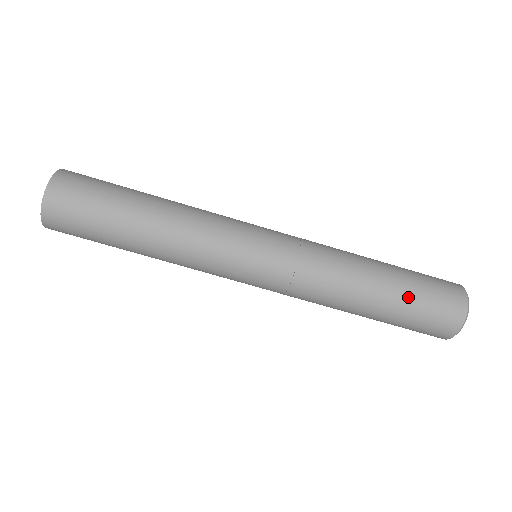
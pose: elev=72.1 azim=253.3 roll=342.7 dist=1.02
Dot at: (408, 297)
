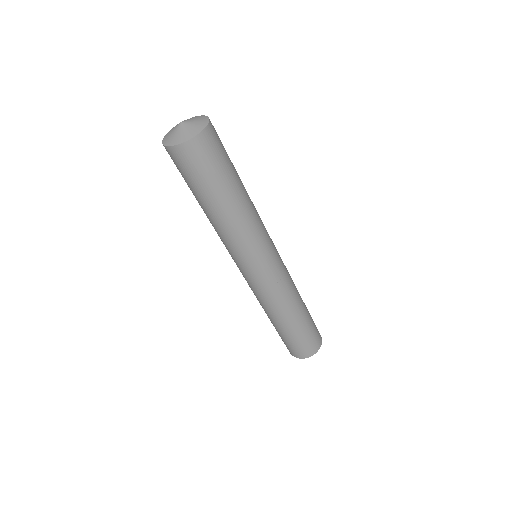
Dot at: (286, 336)
